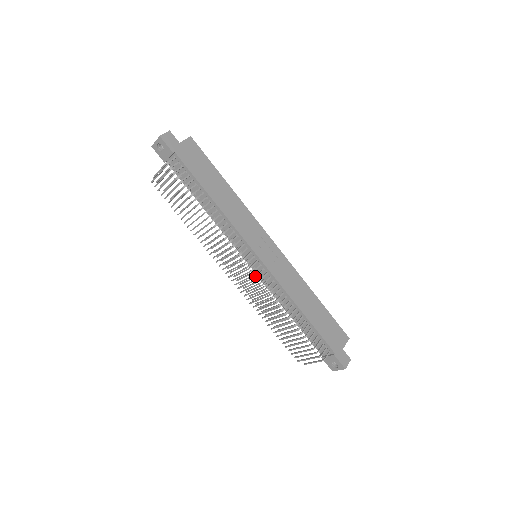
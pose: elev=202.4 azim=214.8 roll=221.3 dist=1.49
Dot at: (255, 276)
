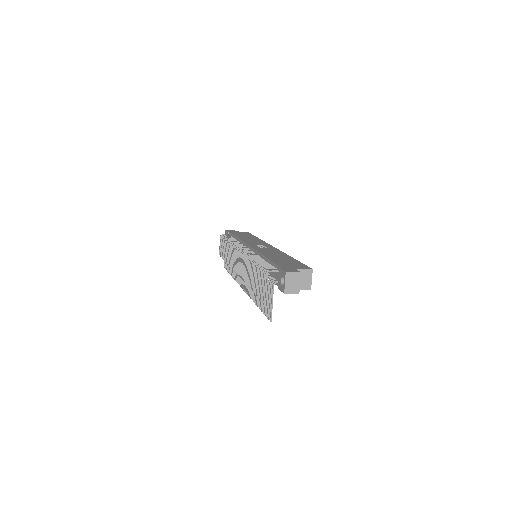
Dot at: (240, 252)
